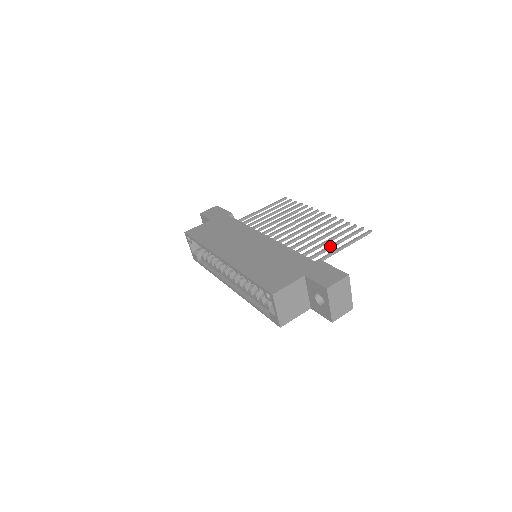
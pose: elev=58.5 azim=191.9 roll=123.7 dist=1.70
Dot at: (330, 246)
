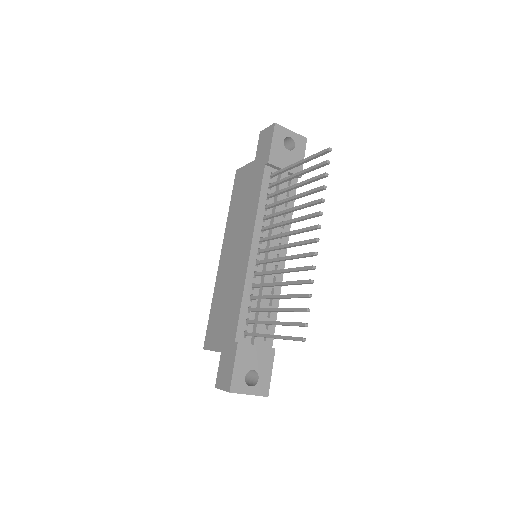
Dot at: (267, 323)
